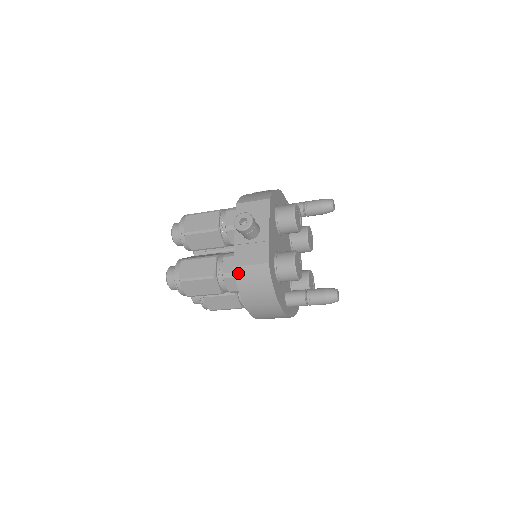
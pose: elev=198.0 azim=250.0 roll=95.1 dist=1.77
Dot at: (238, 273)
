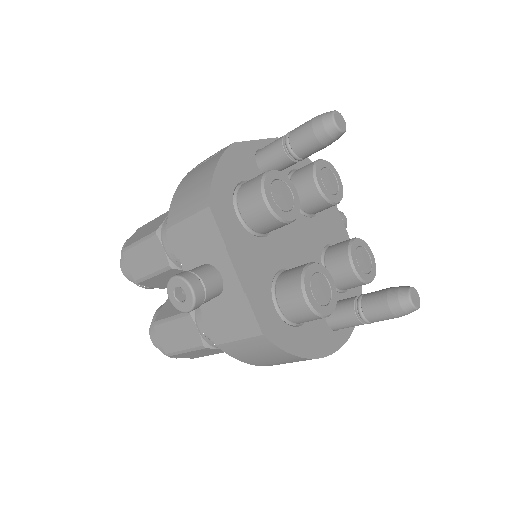
Dot at: (228, 351)
